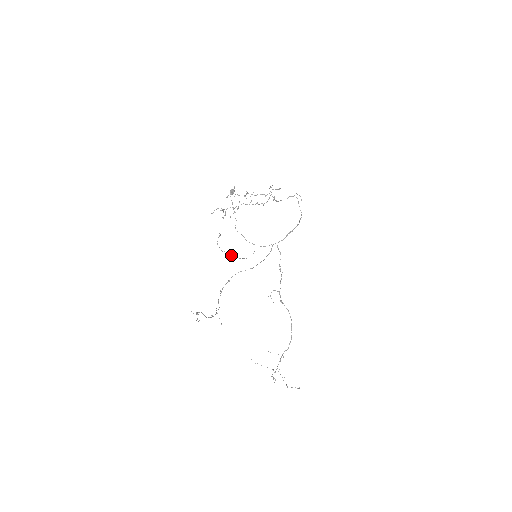
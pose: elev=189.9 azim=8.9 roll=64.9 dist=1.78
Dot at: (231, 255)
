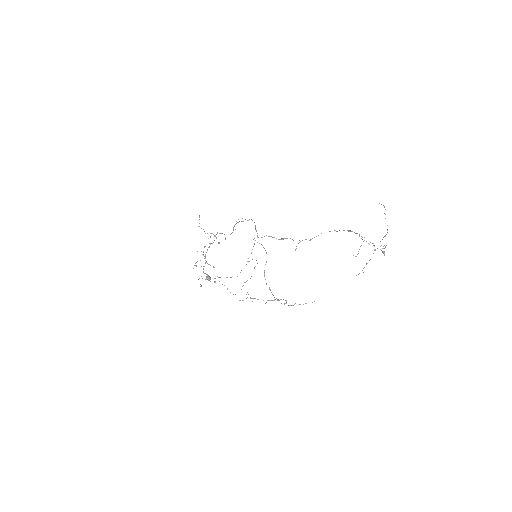
Dot at: occluded
